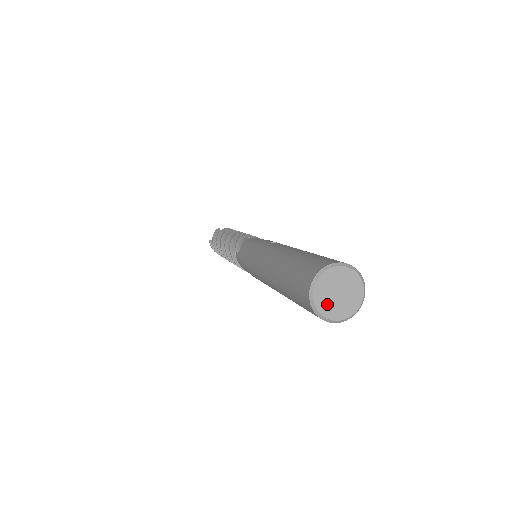
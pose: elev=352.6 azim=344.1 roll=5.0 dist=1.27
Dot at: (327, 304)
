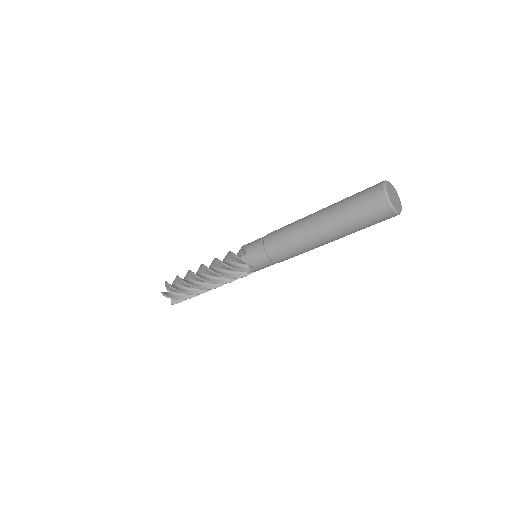
Dot at: (393, 202)
